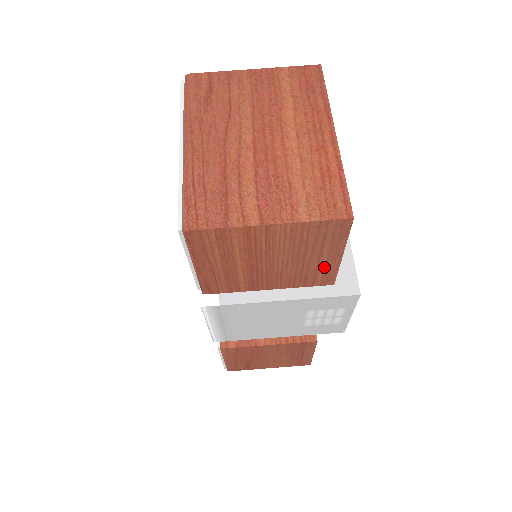
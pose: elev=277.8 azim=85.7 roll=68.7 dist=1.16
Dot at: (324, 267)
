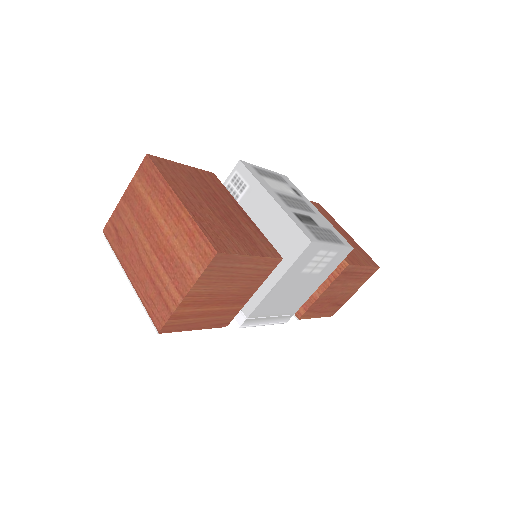
Dot at: (256, 265)
